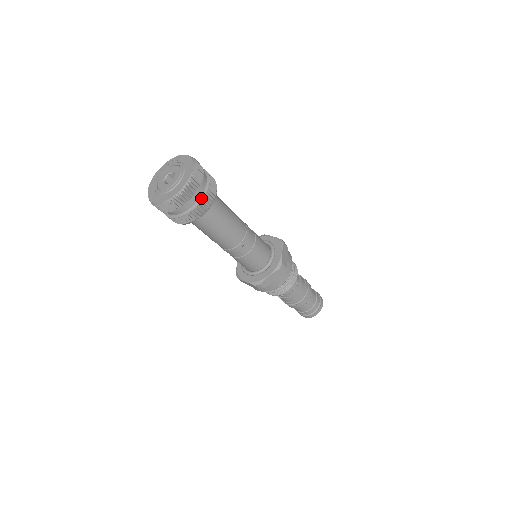
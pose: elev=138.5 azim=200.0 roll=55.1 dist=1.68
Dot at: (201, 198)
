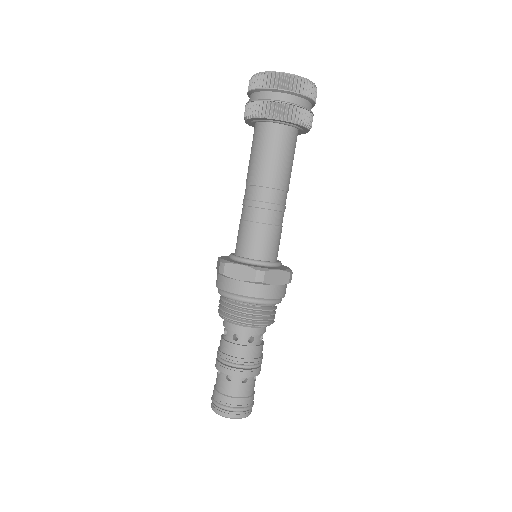
Dot at: (284, 101)
